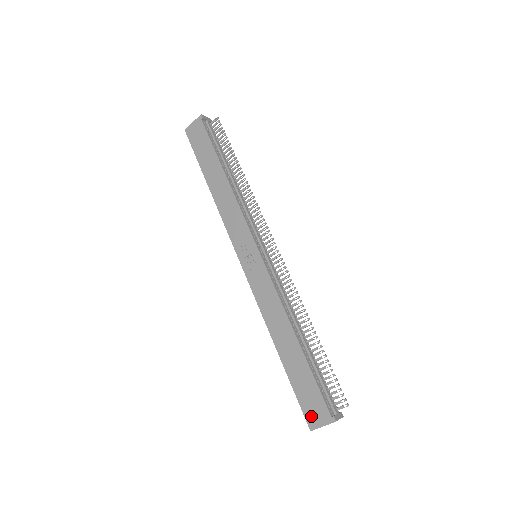
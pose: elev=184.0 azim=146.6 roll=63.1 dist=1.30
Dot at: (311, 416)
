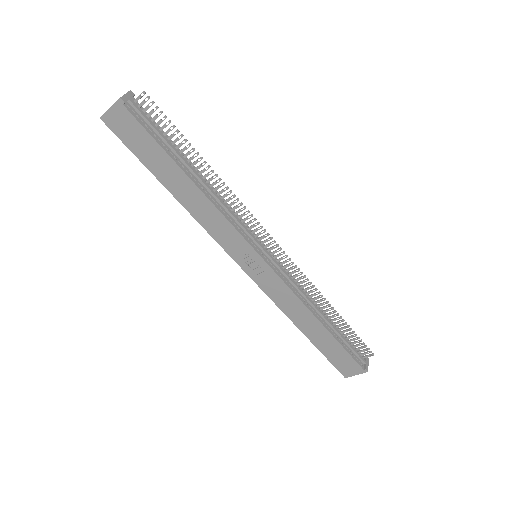
Dot at: (344, 370)
